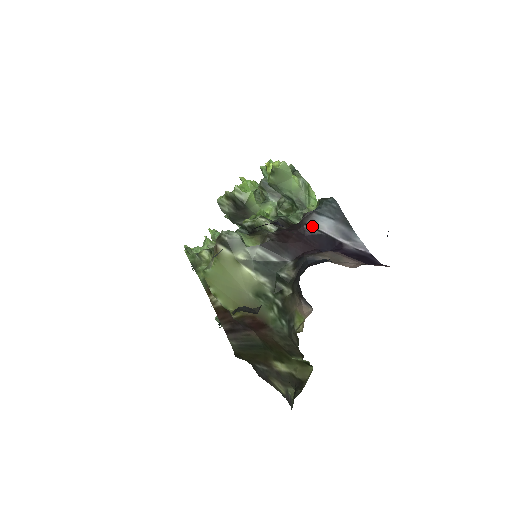
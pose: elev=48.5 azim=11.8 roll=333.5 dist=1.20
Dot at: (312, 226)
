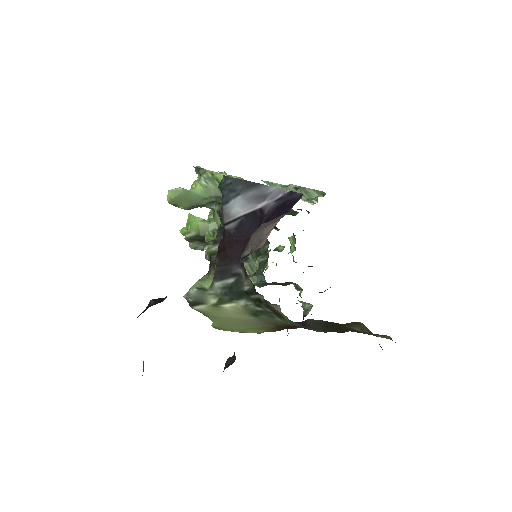
Dot at: (230, 221)
